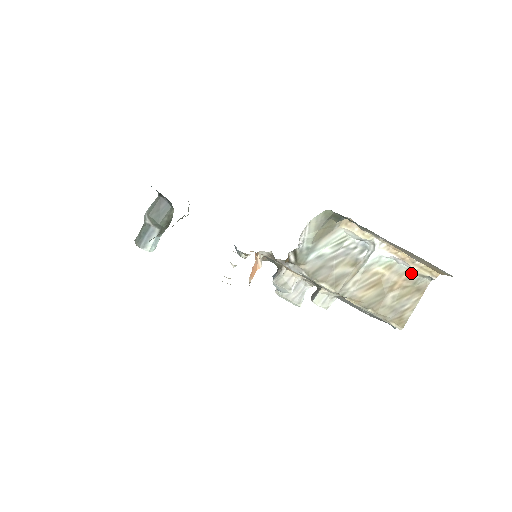
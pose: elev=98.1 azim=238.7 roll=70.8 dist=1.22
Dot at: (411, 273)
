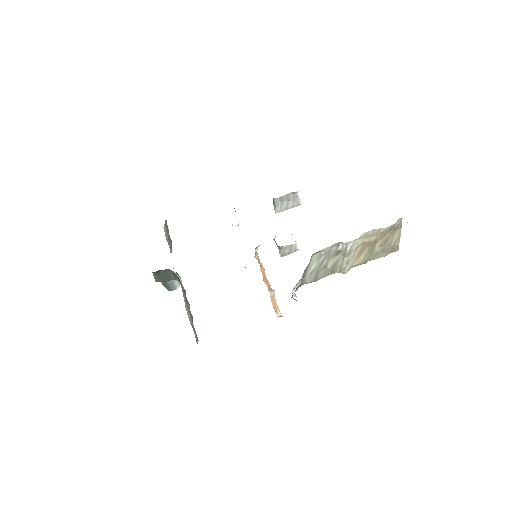
Dot at: (384, 228)
